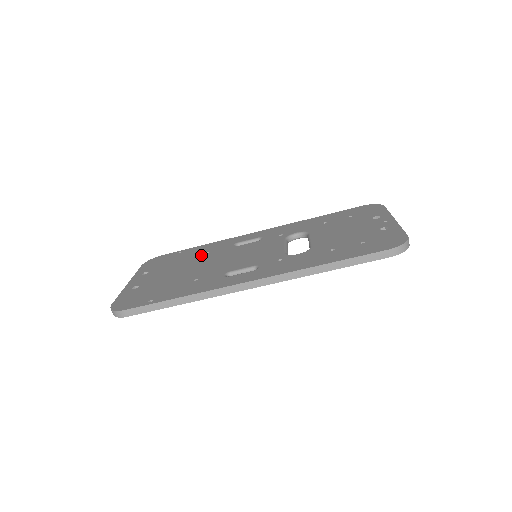
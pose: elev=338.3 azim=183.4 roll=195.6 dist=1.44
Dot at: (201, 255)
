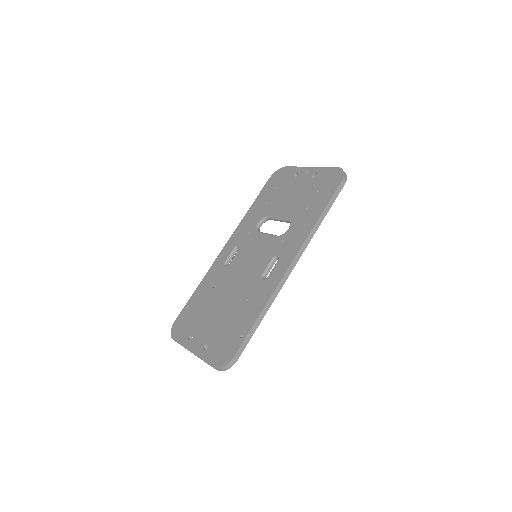
Dot at: (212, 291)
